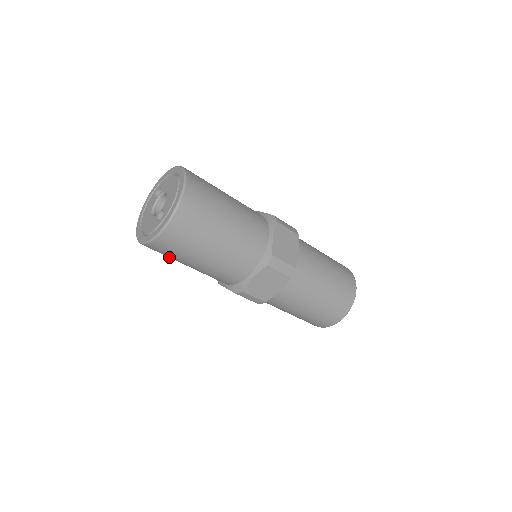
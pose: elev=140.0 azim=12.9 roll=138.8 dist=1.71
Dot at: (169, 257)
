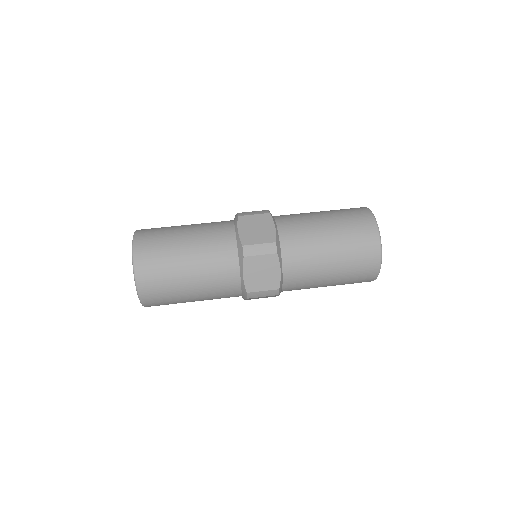
Dot at: (174, 303)
